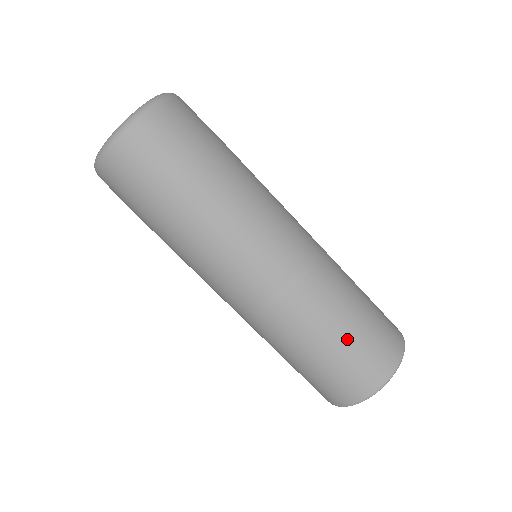
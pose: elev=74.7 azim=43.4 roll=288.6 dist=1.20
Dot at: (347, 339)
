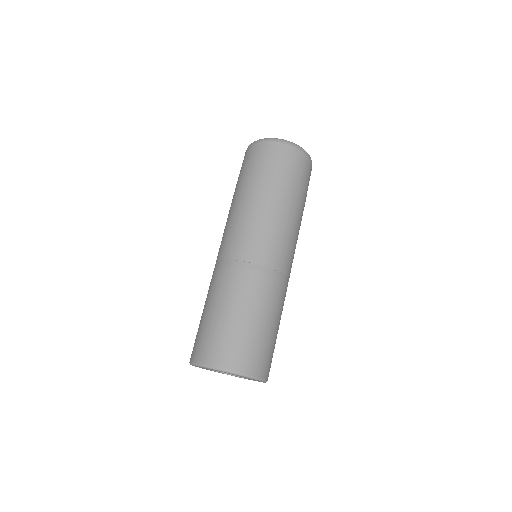
Dot at: (216, 318)
